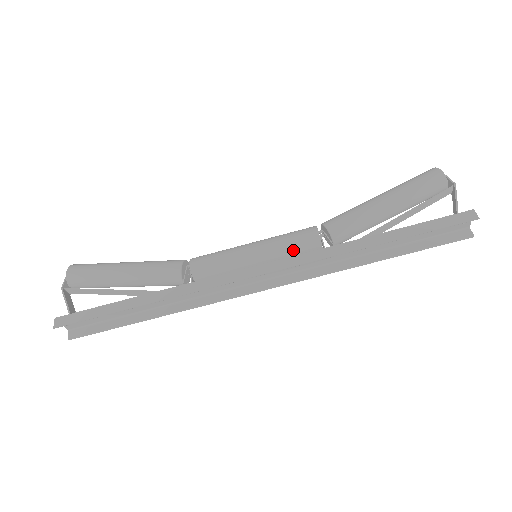
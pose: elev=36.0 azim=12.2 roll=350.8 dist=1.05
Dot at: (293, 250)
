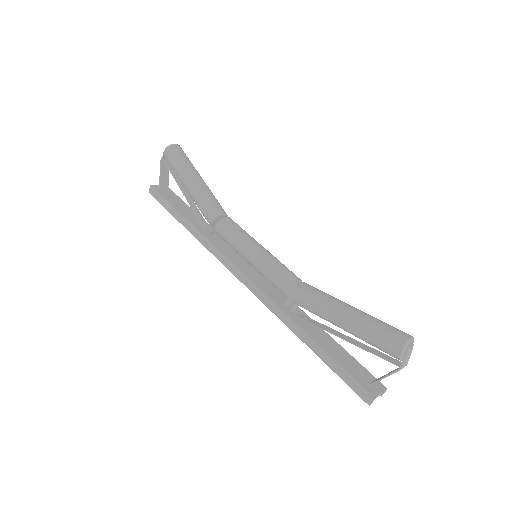
Dot at: (270, 282)
